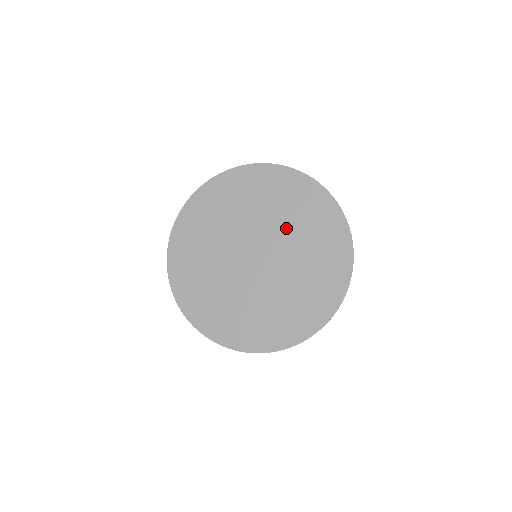
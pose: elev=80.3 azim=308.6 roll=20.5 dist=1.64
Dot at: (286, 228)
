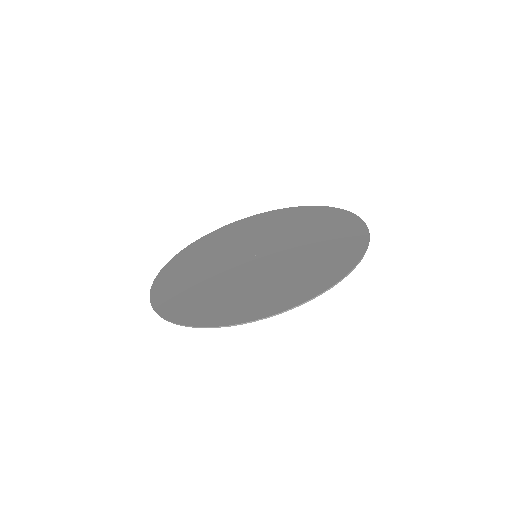
Dot at: (293, 234)
